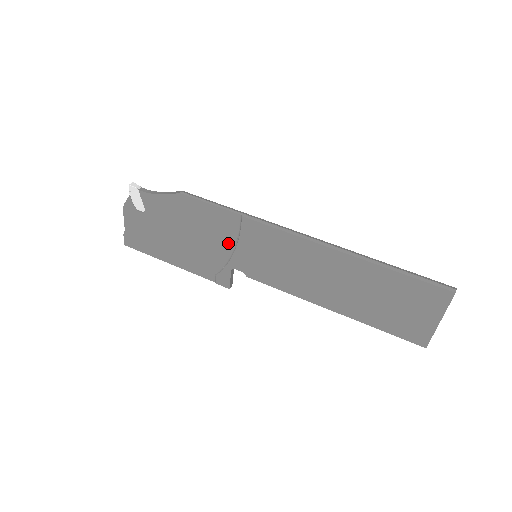
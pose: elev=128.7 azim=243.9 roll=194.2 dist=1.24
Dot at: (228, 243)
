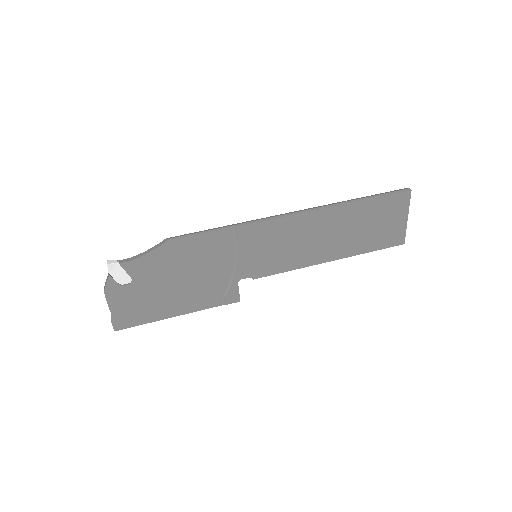
Dot at: (228, 260)
